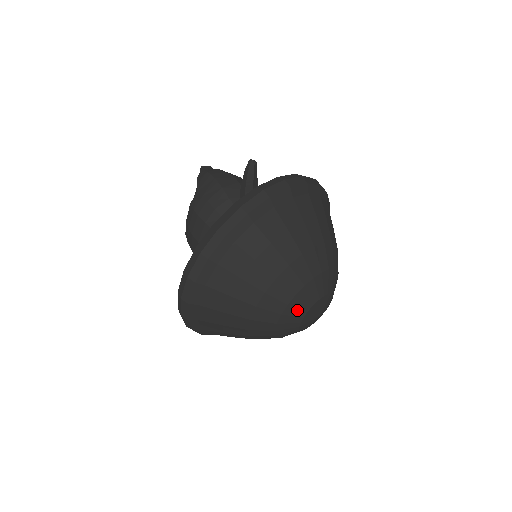
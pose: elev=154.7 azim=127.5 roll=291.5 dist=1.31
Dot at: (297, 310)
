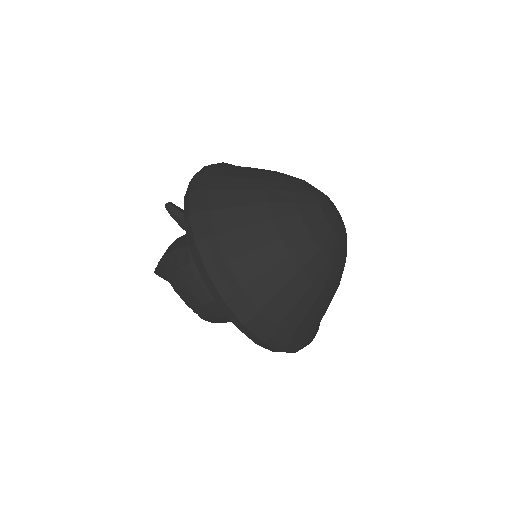
Dot at: (317, 222)
